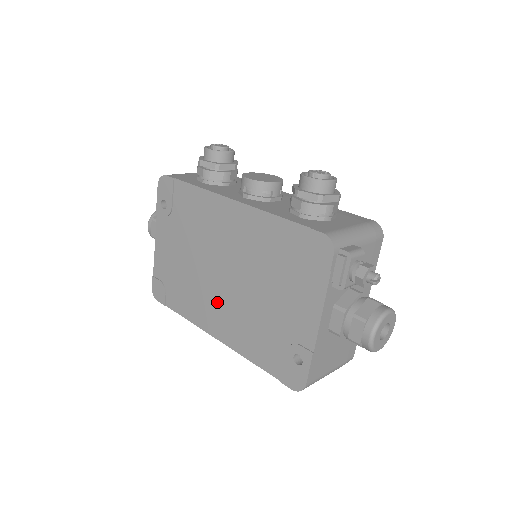
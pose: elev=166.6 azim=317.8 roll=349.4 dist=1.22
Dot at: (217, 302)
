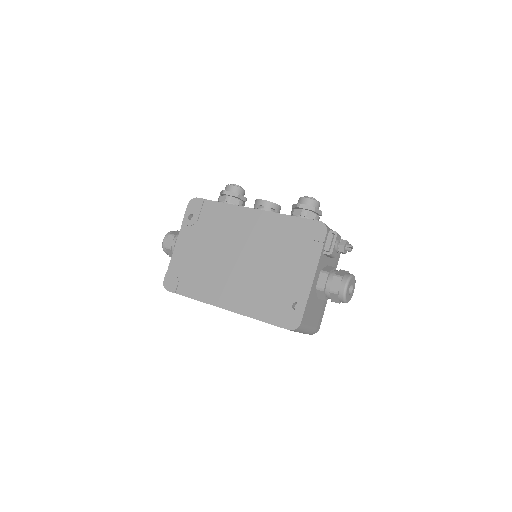
Dot at: (229, 280)
